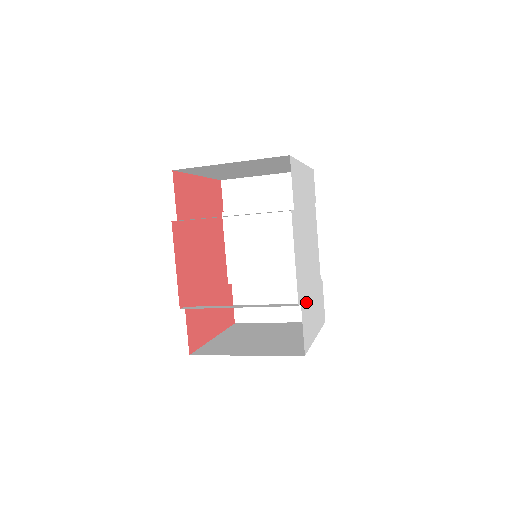
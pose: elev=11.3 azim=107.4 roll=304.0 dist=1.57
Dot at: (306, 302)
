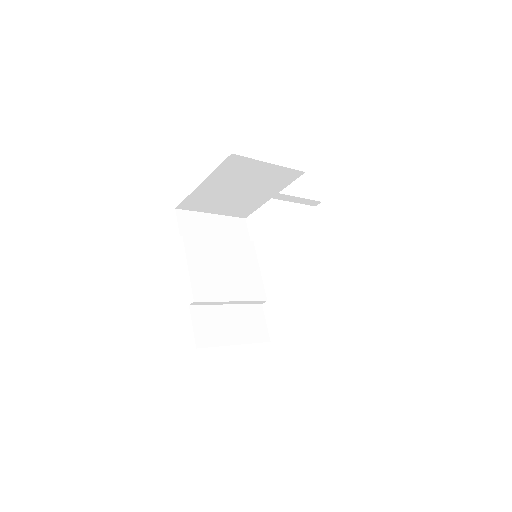
Dot at: occluded
